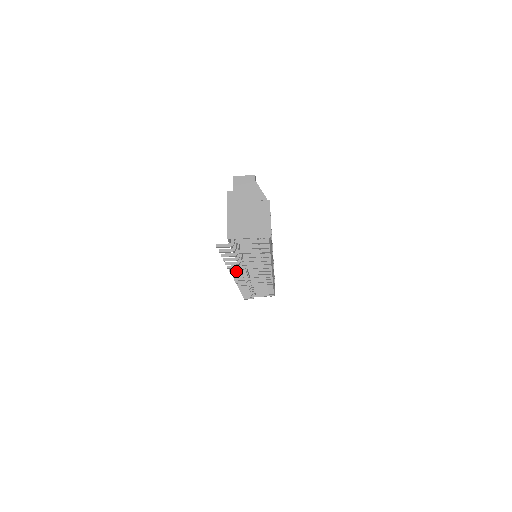
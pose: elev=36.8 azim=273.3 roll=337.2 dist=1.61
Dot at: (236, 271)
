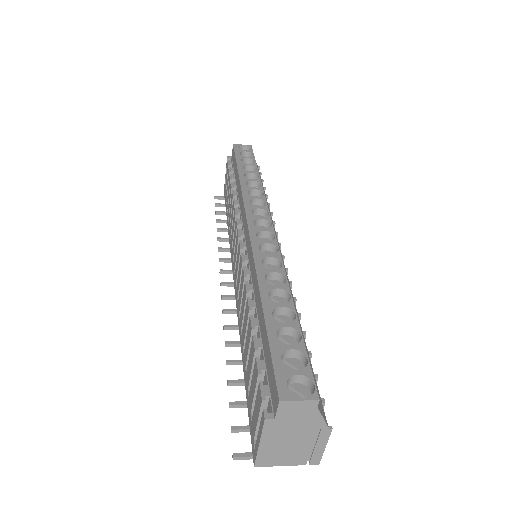
Dot at: (233, 329)
